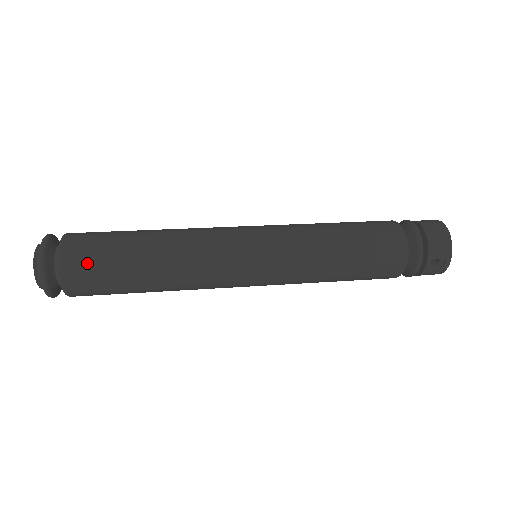
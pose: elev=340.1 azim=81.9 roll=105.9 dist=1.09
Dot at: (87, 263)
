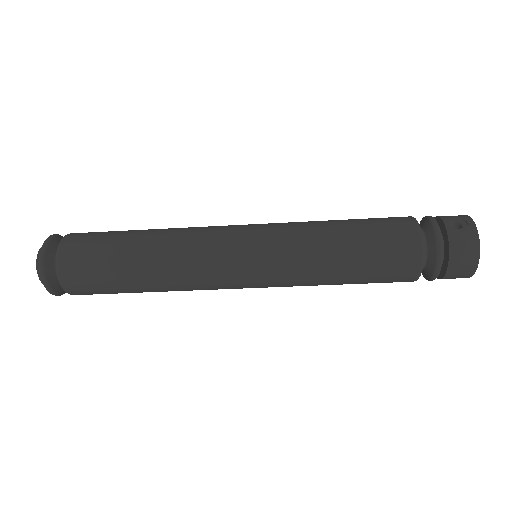
Dot at: (93, 232)
